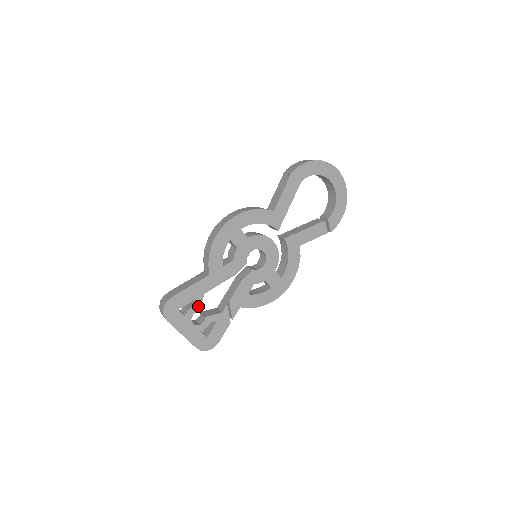
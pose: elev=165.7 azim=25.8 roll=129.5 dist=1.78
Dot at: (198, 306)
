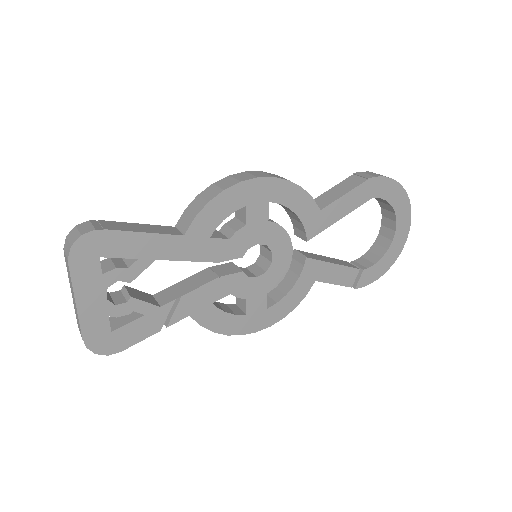
Dot at: (134, 272)
